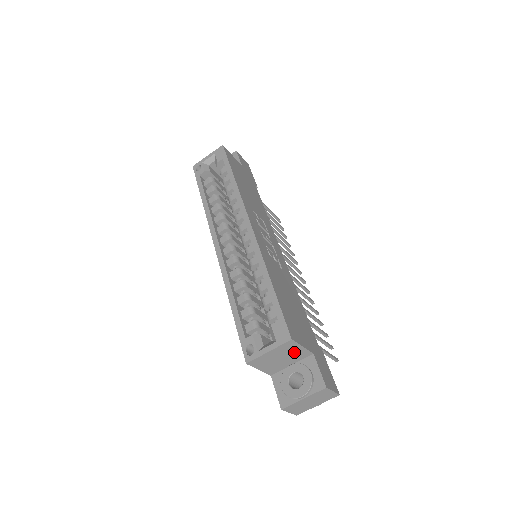
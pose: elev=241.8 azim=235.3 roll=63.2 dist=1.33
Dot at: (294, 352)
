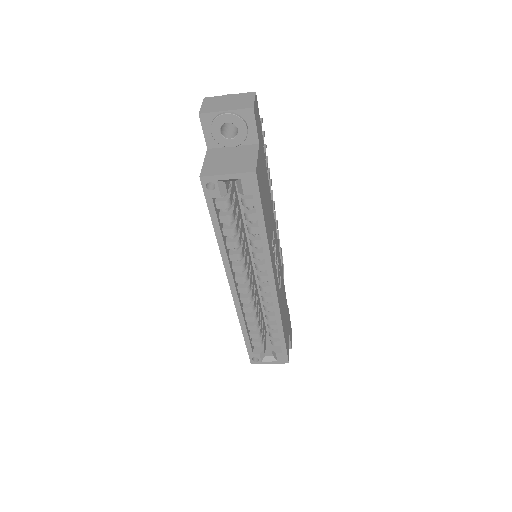
Dot at: occluded
